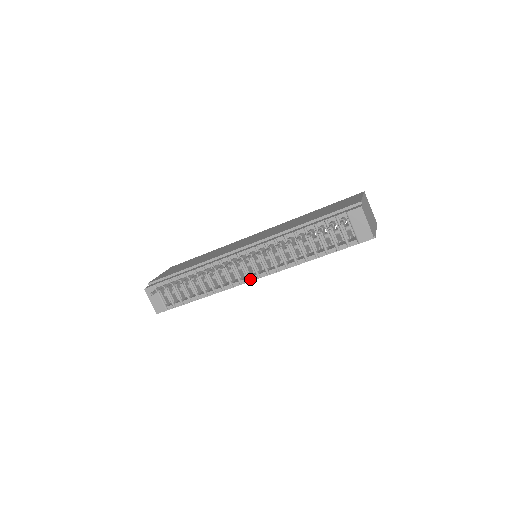
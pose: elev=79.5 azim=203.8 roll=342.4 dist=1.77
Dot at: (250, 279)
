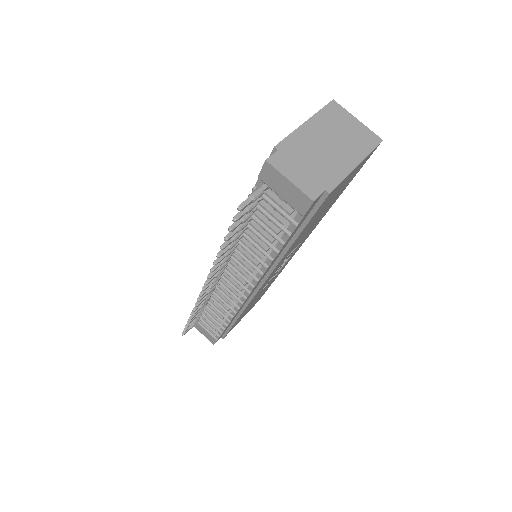
Dot at: (244, 296)
